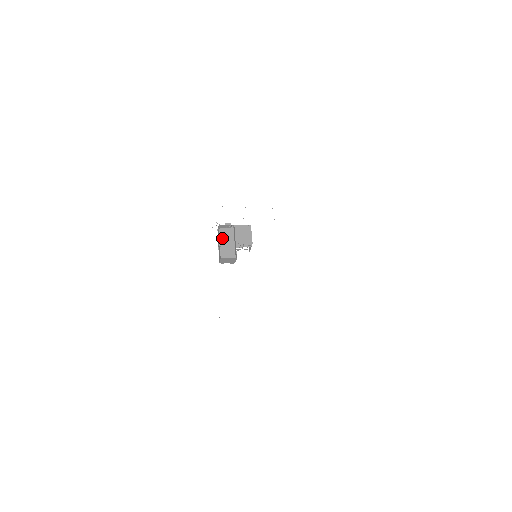
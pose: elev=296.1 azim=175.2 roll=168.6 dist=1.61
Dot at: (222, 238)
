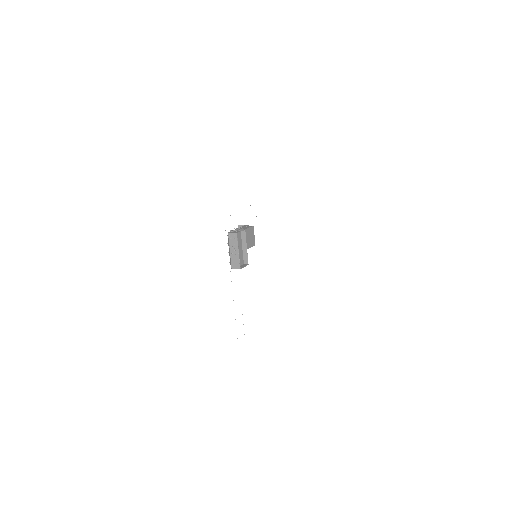
Dot at: (235, 244)
